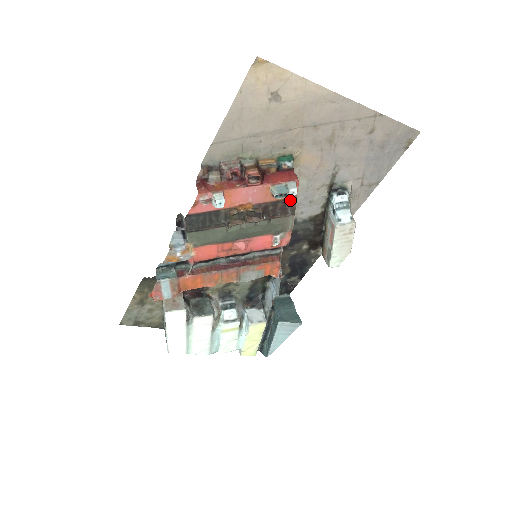
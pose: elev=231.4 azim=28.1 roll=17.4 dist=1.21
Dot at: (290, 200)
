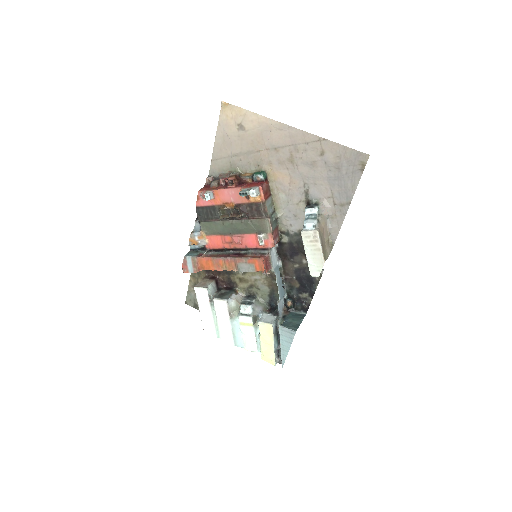
Dot at: (261, 203)
